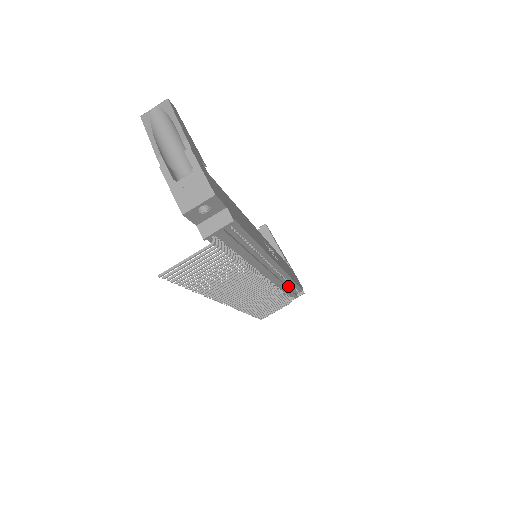
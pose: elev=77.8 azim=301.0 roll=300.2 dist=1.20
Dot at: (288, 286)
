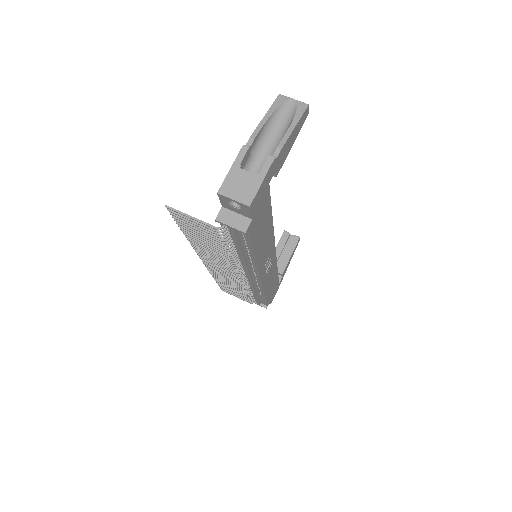
Dot at: (259, 294)
